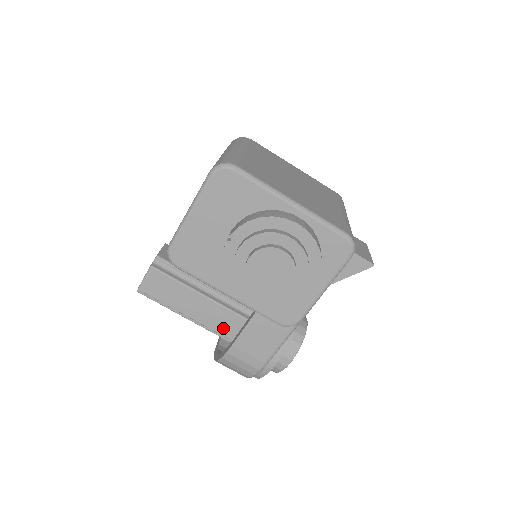
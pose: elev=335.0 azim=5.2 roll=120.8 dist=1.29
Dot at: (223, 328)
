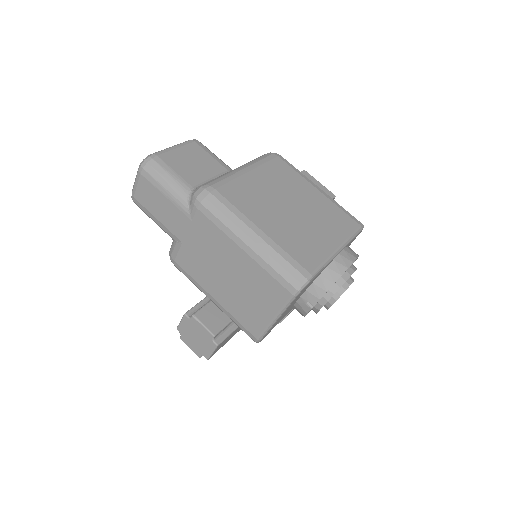
Dot at: occluded
